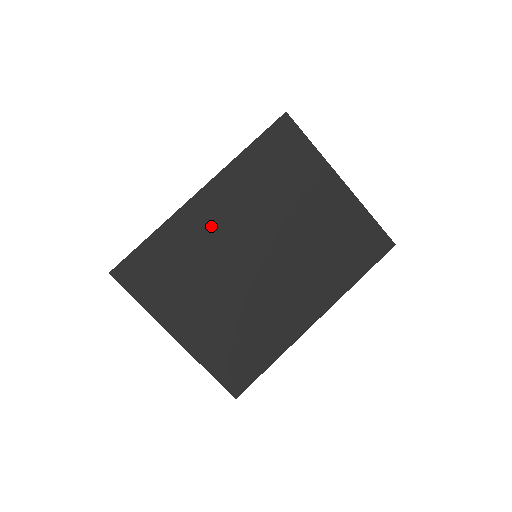
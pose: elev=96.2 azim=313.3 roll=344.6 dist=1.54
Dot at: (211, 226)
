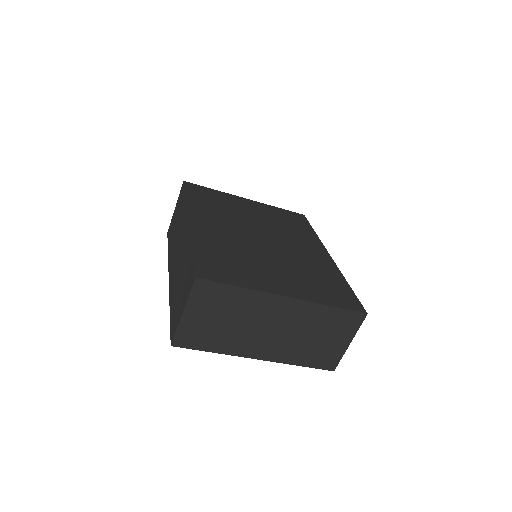
Dot at: (218, 233)
